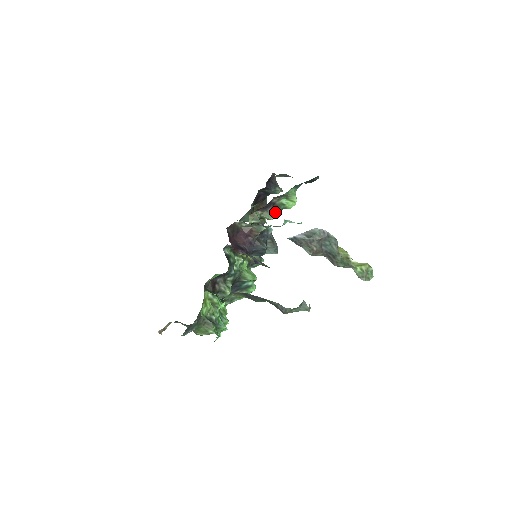
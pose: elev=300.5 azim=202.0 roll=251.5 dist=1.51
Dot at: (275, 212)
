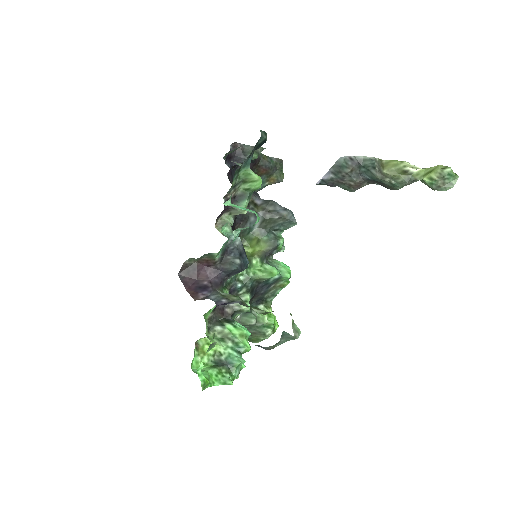
Dot at: (243, 204)
